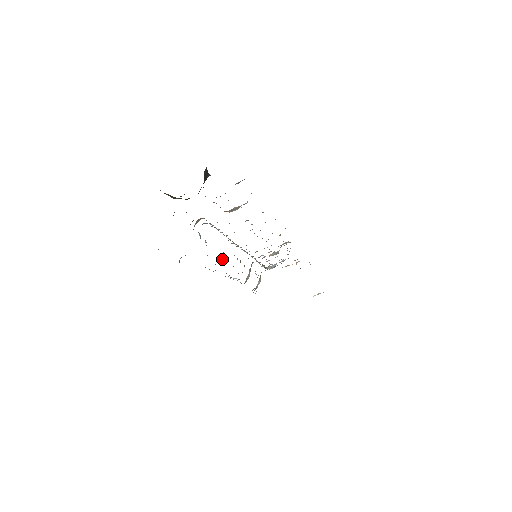
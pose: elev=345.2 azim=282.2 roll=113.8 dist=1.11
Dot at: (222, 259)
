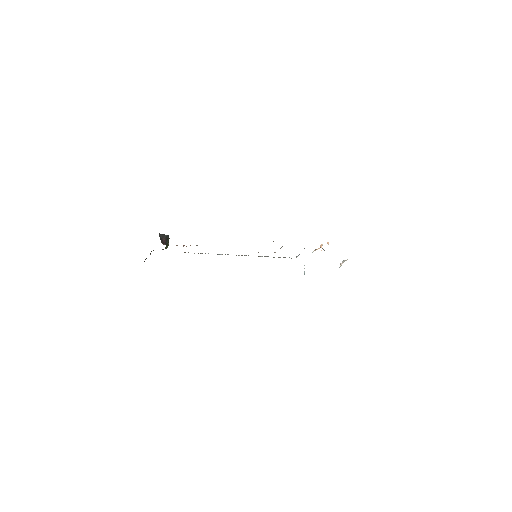
Dot at: occluded
